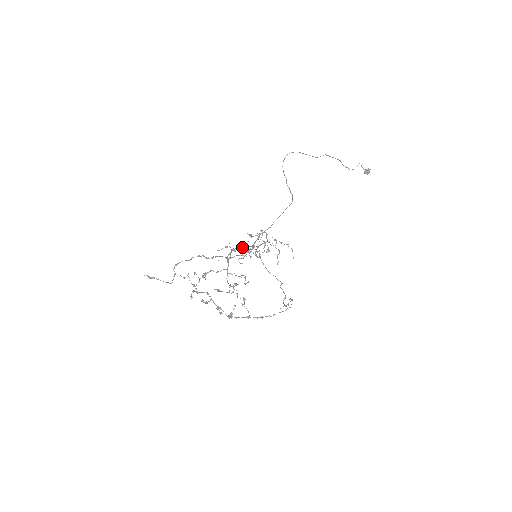
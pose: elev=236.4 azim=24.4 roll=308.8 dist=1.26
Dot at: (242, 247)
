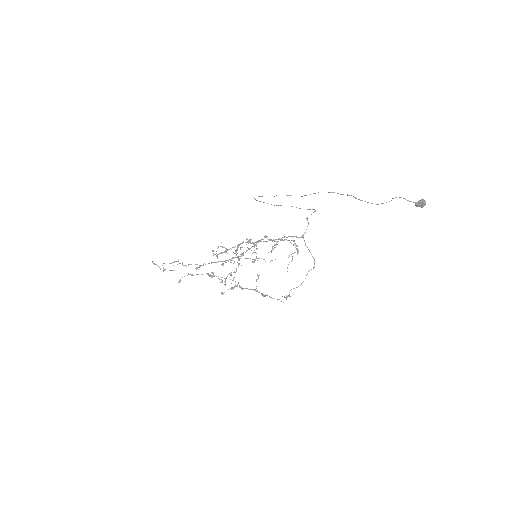
Dot at: occluded
